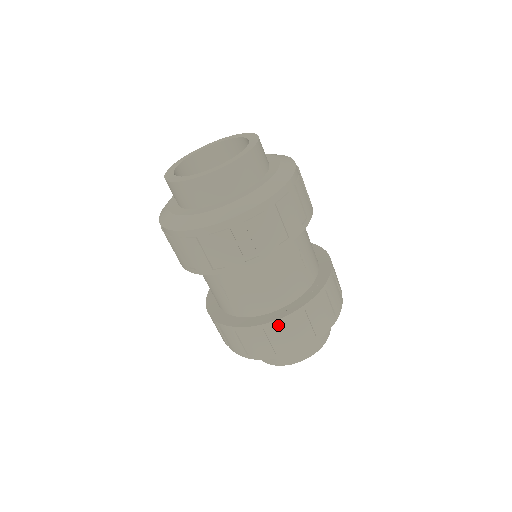
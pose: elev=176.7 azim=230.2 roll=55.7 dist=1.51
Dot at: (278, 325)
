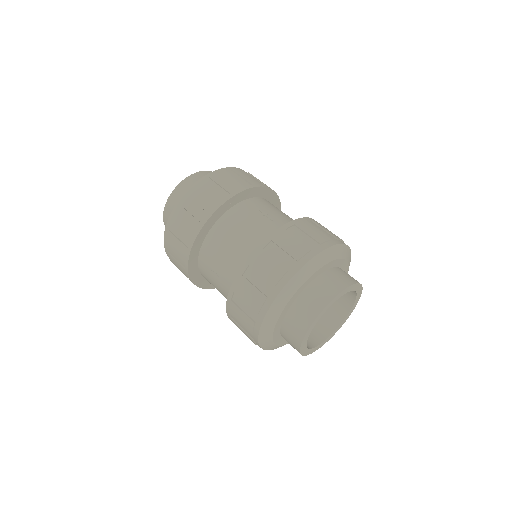
Dot at: (251, 263)
